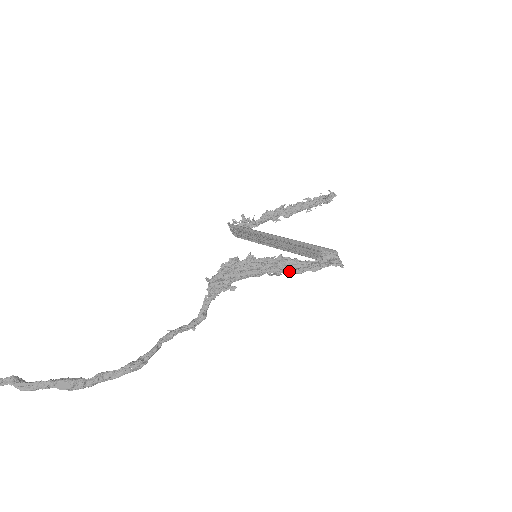
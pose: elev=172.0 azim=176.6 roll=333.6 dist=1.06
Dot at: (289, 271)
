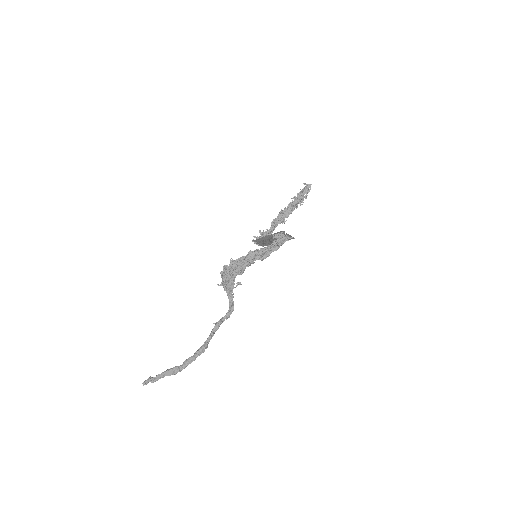
Dot at: (260, 258)
